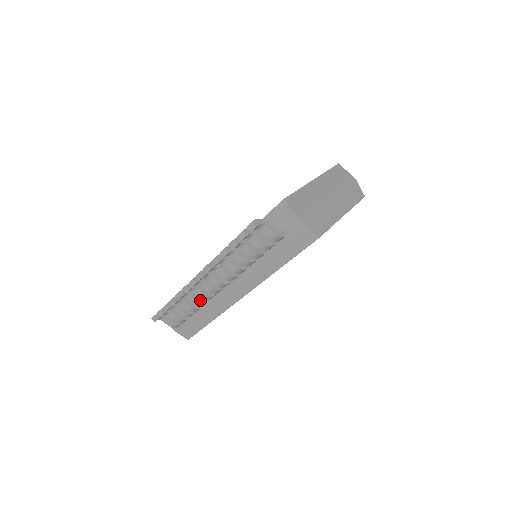
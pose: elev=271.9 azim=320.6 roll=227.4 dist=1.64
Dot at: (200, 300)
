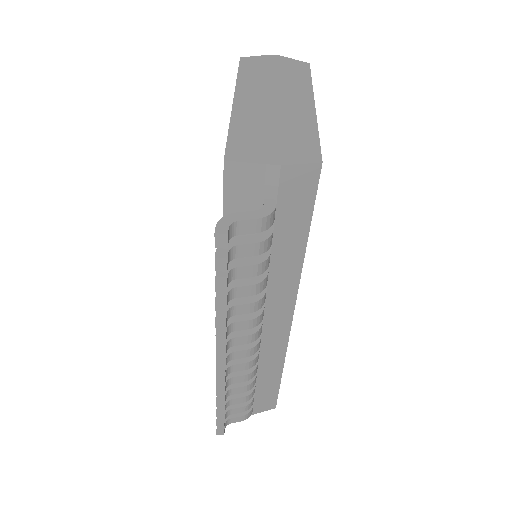
Dot at: (248, 371)
